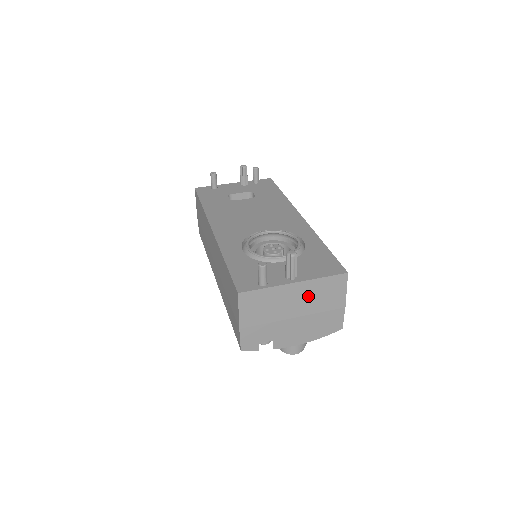
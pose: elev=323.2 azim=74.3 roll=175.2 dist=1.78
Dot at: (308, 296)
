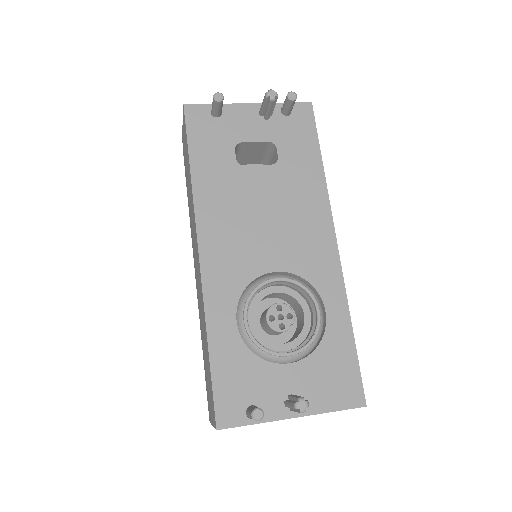
Dot at: occluded
